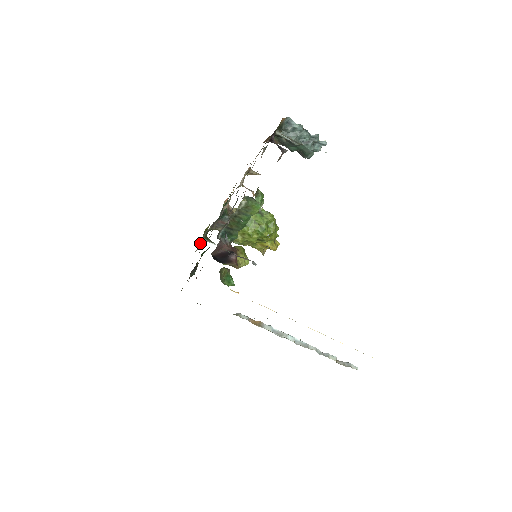
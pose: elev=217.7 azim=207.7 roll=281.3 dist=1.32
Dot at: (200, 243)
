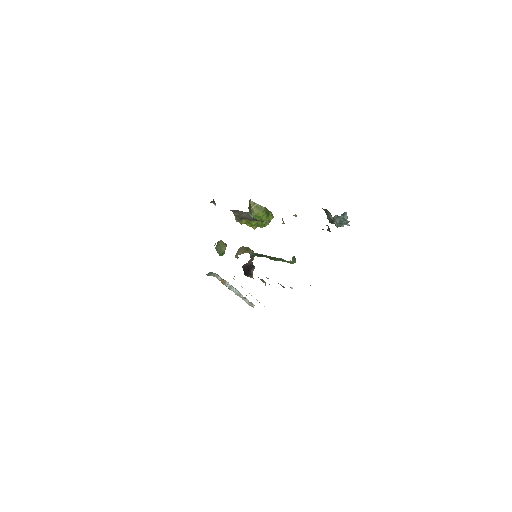
Dot at: occluded
